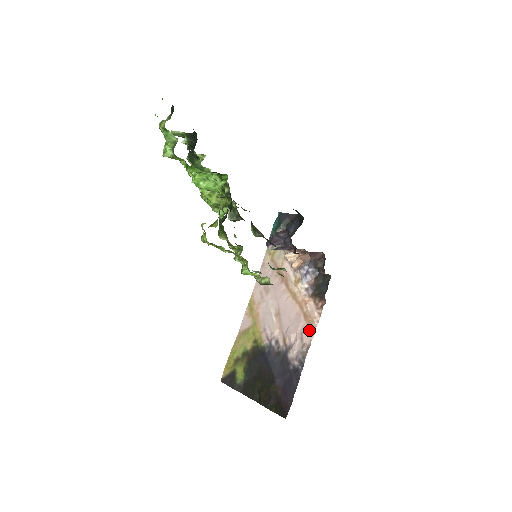
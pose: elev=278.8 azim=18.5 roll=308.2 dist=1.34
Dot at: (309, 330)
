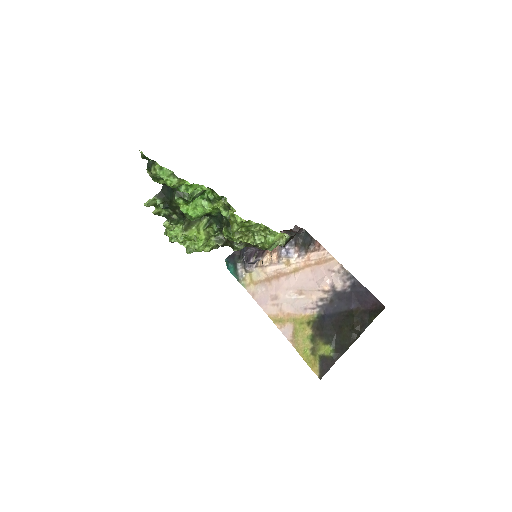
Dot at: (330, 263)
